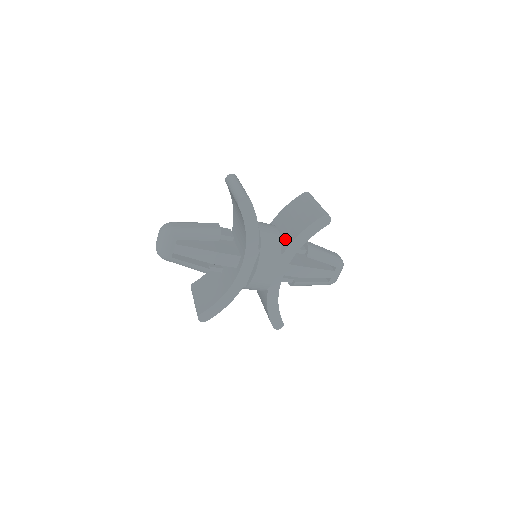
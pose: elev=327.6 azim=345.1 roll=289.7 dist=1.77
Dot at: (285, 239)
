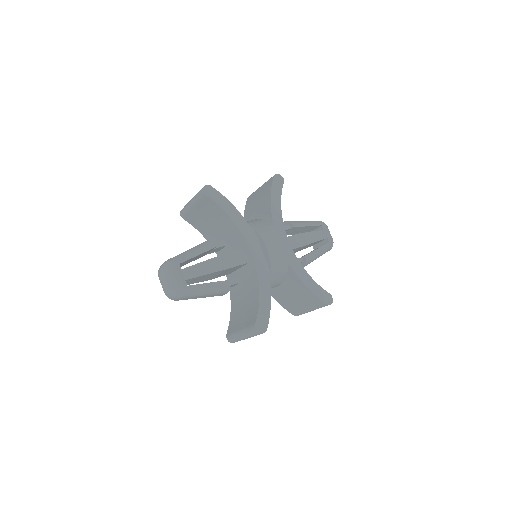
Dot at: (264, 218)
